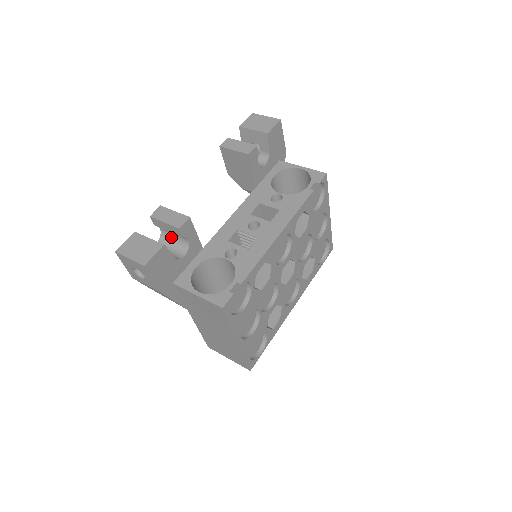
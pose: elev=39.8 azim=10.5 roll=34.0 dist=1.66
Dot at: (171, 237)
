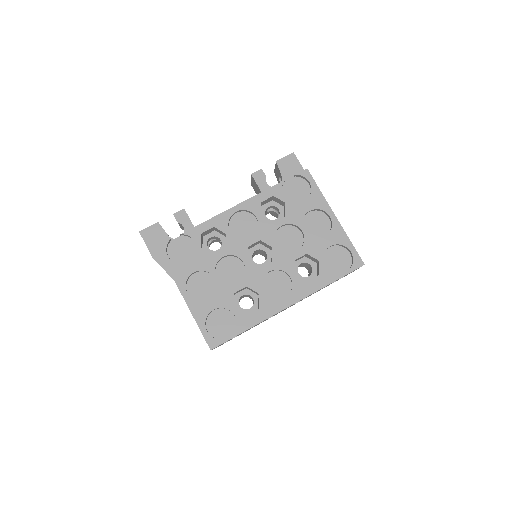
Dot at: occluded
